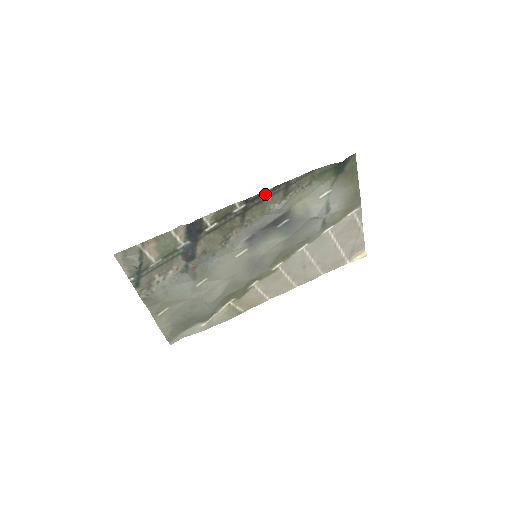
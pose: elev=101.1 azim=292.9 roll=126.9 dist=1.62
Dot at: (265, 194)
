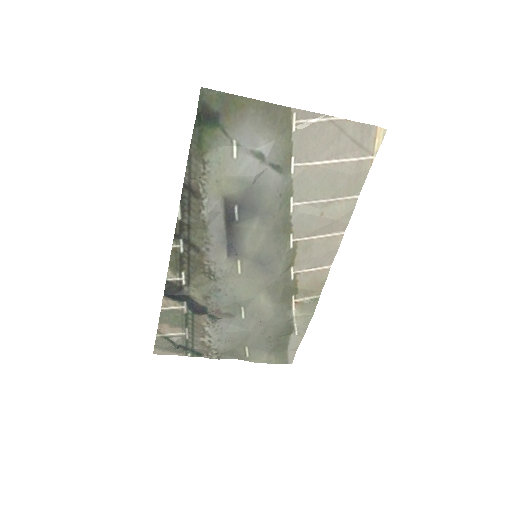
Dot at: (183, 215)
